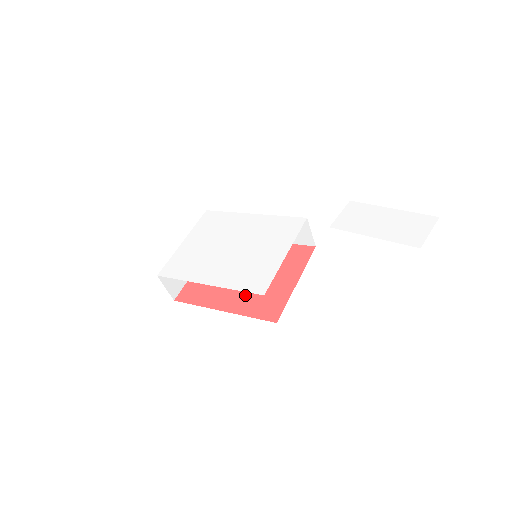
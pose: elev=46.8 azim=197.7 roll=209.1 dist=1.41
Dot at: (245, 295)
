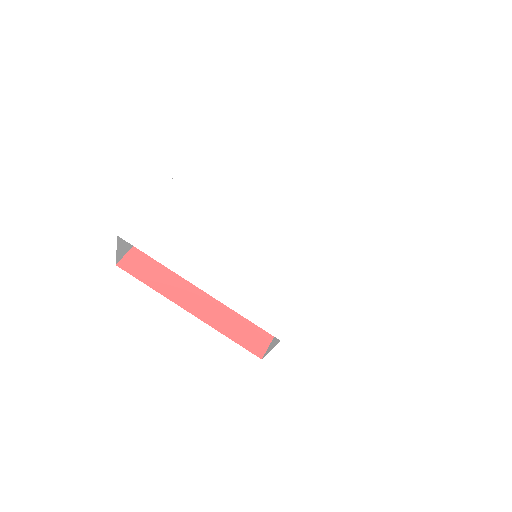
Dot at: occluded
